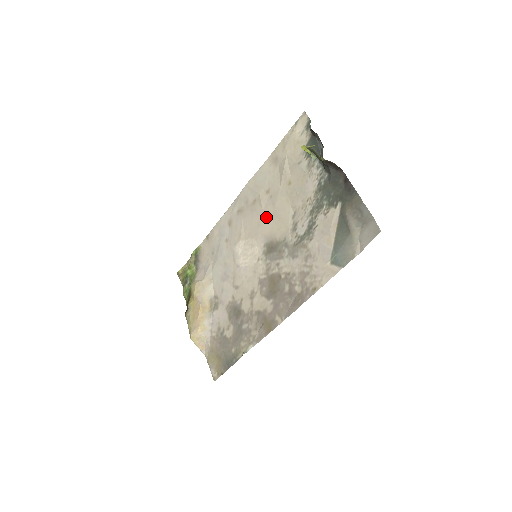
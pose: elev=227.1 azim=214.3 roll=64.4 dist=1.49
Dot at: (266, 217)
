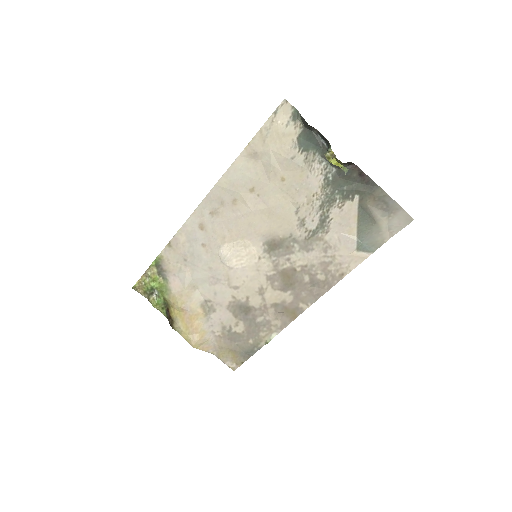
Dot at: (259, 217)
